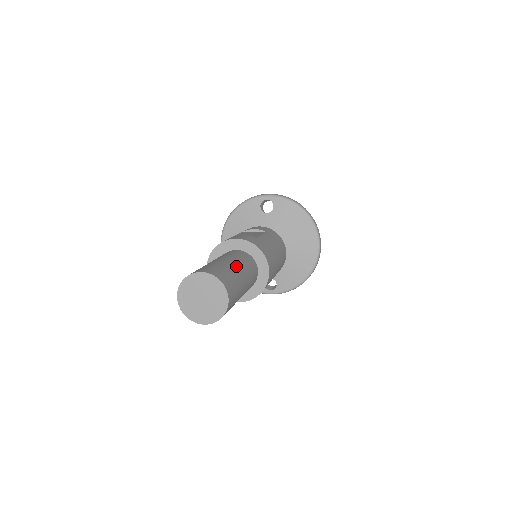
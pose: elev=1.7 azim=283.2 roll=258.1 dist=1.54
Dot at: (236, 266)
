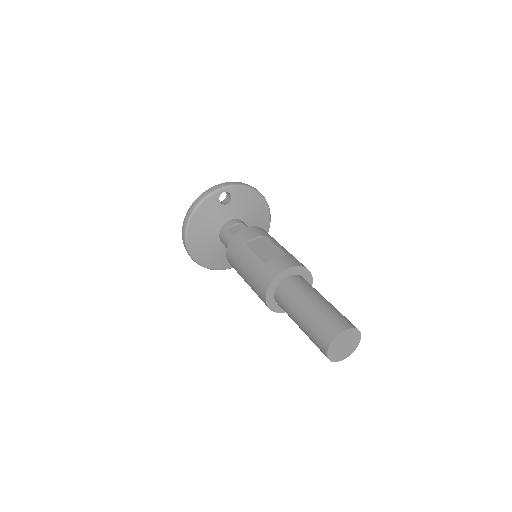
Dot at: (326, 301)
